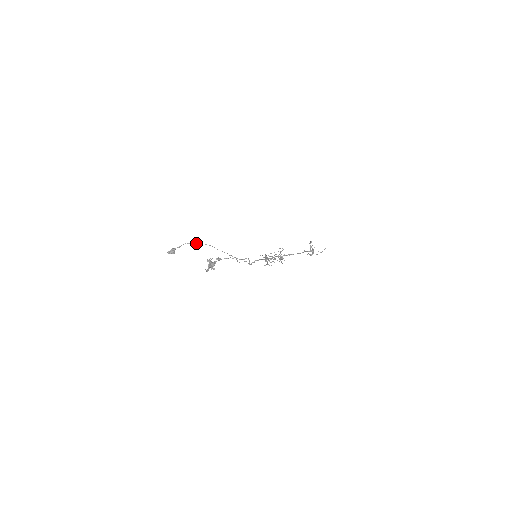
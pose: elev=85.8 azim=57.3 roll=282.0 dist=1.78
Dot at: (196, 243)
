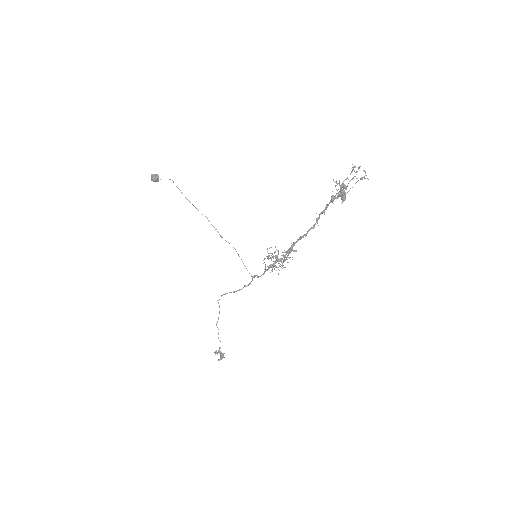
Dot at: occluded
